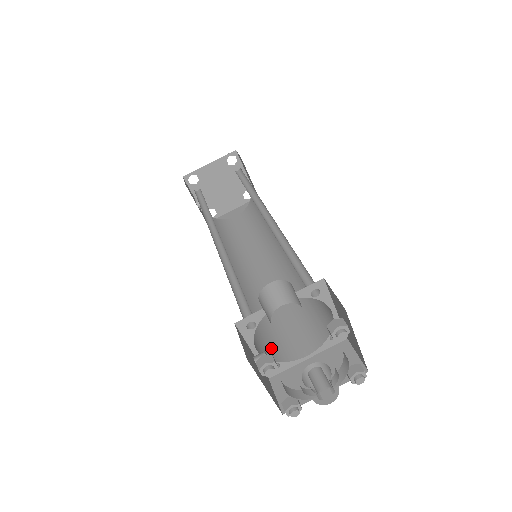
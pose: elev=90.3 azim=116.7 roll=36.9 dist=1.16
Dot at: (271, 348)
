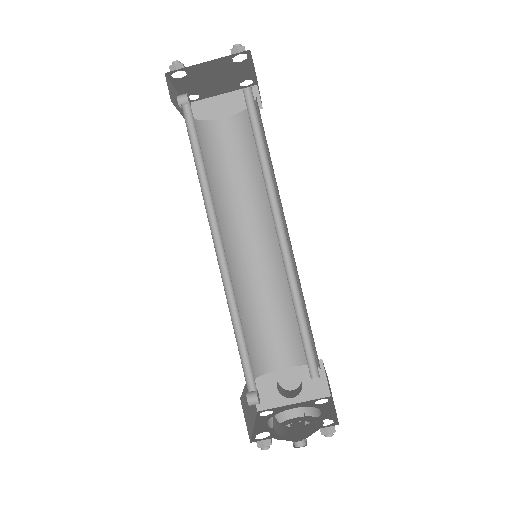
Dot at: (257, 359)
